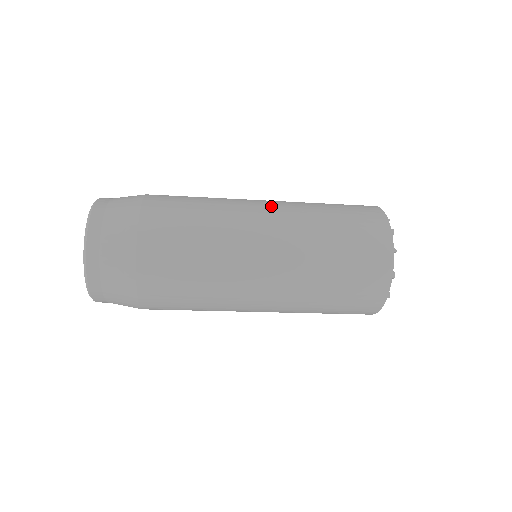
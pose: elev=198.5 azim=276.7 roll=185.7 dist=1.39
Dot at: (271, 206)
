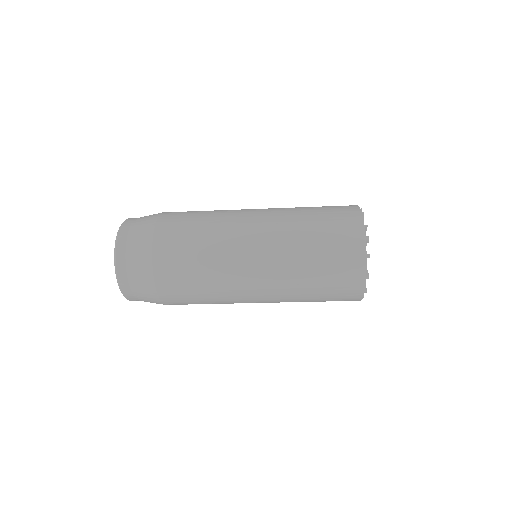
Dot at: (261, 222)
